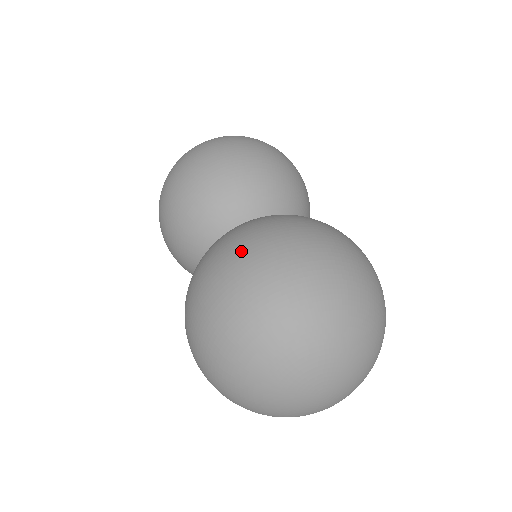
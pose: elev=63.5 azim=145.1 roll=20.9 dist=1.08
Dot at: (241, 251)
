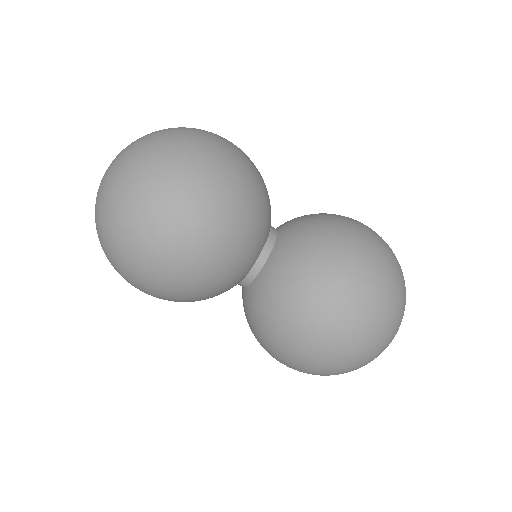
Dot at: (331, 341)
